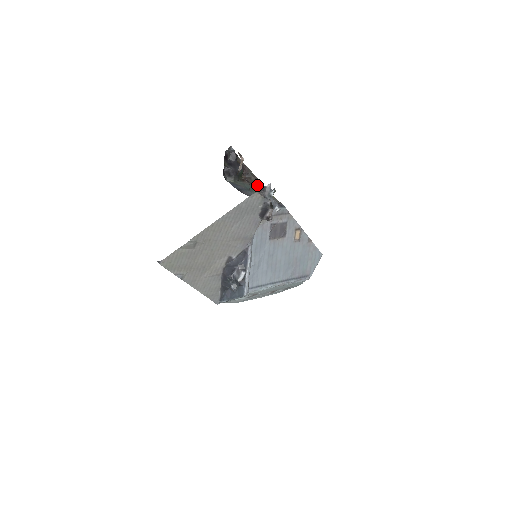
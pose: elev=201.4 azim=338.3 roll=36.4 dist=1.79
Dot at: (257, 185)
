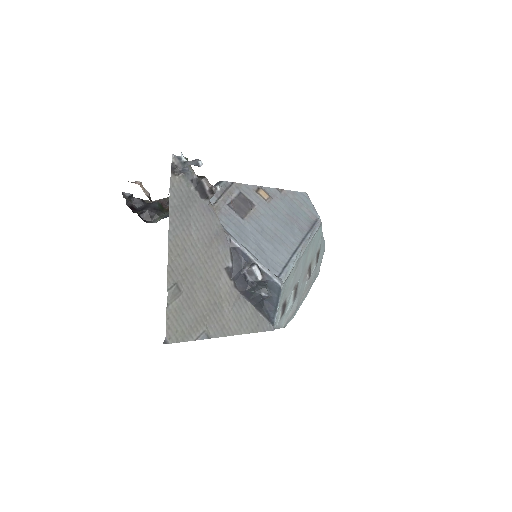
Dot at: occluded
